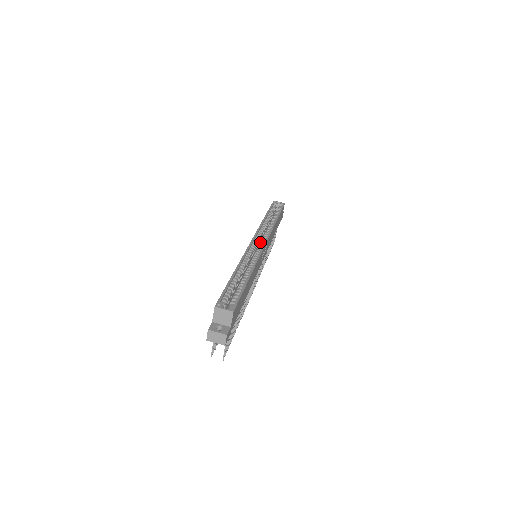
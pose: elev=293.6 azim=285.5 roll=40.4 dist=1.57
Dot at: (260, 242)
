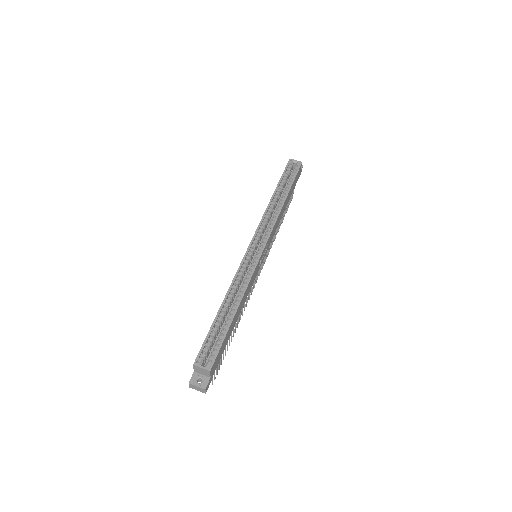
Dot at: (263, 233)
